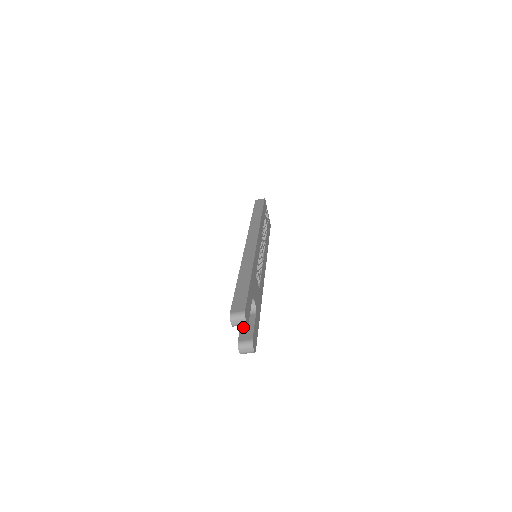
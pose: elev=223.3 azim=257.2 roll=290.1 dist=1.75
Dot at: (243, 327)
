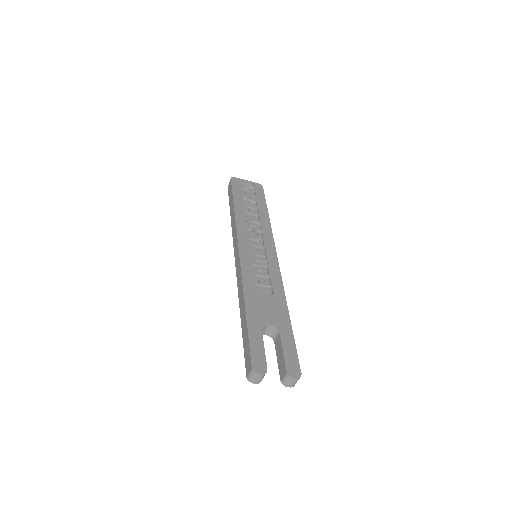
Dot at: (278, 359)
